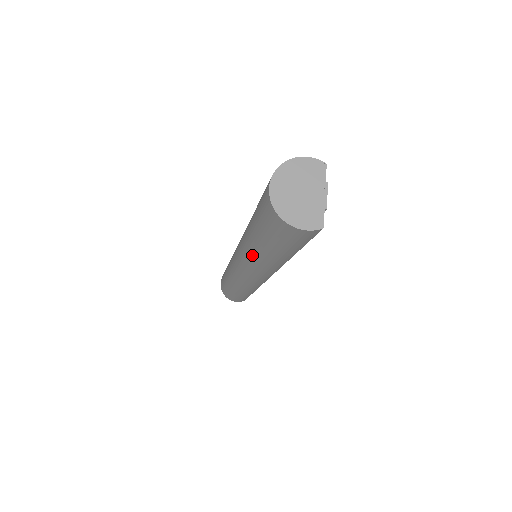
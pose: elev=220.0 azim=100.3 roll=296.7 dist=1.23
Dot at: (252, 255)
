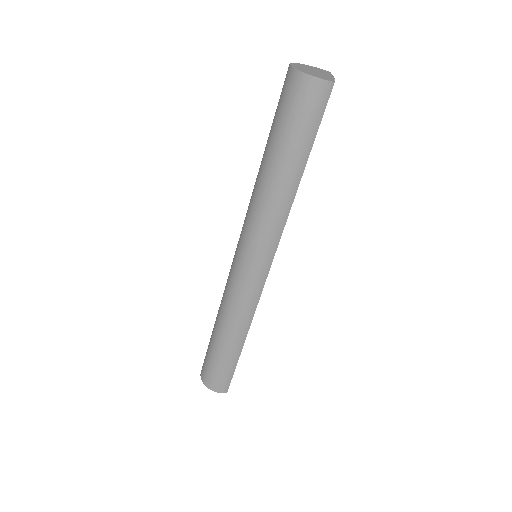
Dot at: (261, 195)
